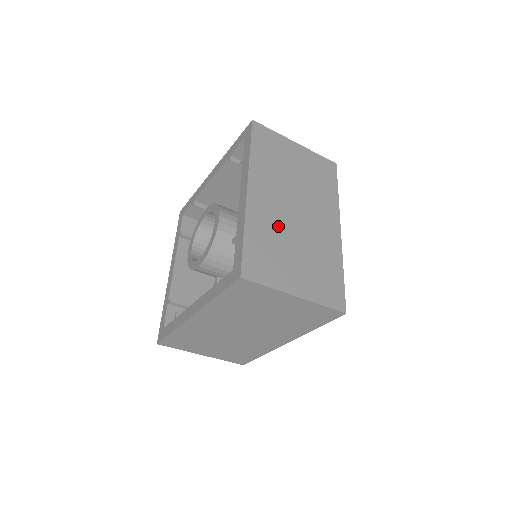
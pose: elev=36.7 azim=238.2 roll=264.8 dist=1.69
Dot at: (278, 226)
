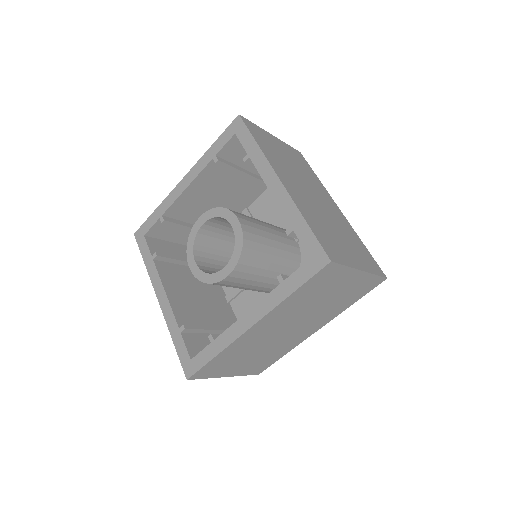
Dot at: (315, 211)
